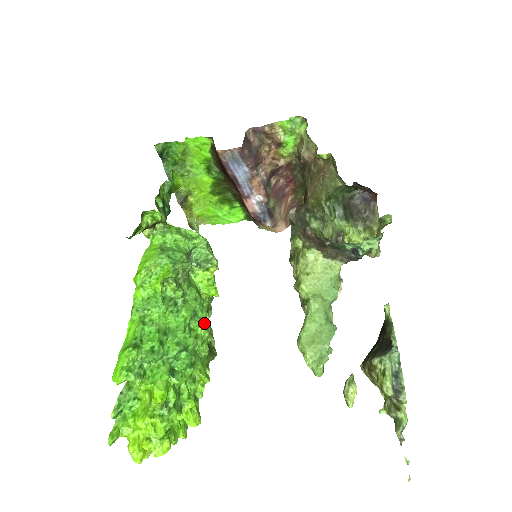
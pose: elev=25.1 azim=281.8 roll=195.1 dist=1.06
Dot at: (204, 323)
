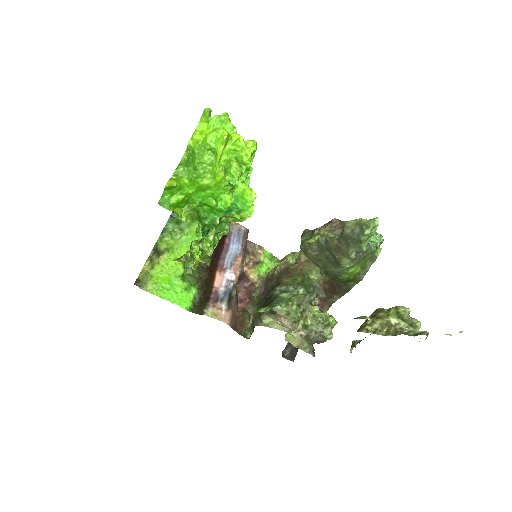
Dot at: occluded
